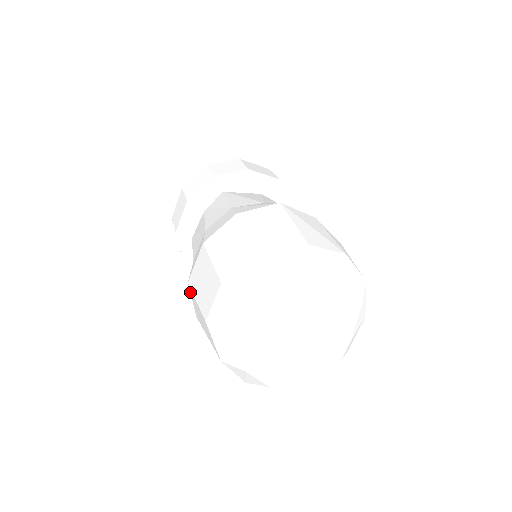
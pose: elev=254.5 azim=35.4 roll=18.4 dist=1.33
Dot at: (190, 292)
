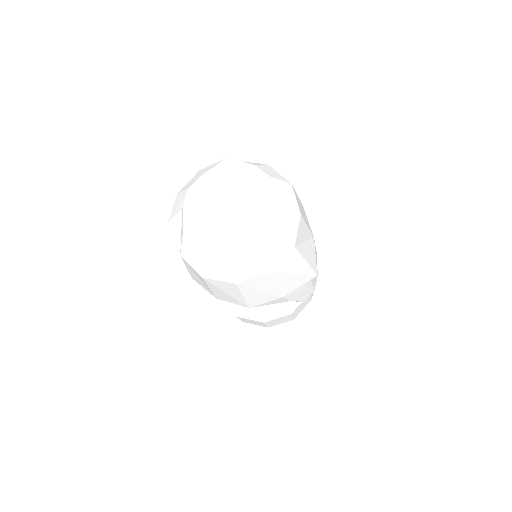
Dot at: occluded
